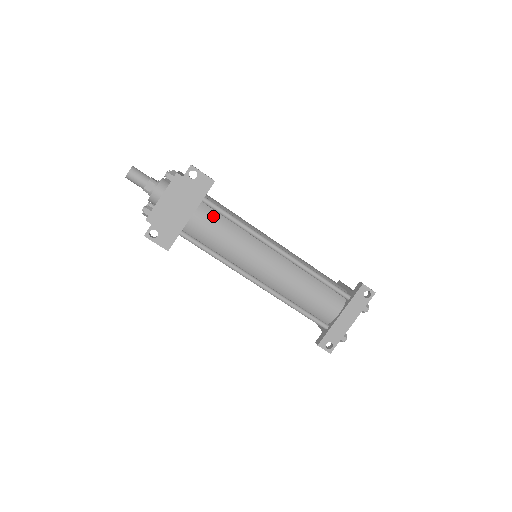
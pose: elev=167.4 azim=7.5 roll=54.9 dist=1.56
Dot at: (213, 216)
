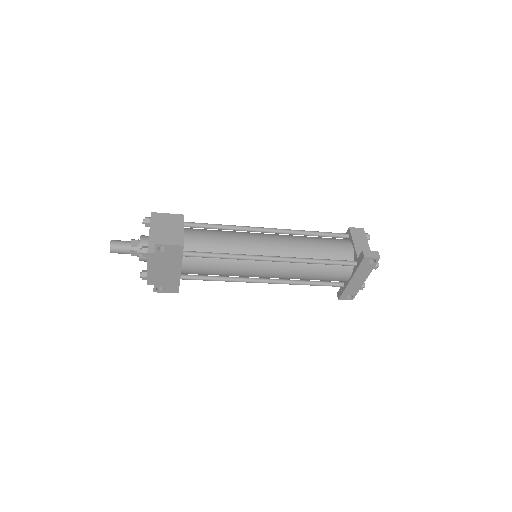
Dot at: (199, 261)
